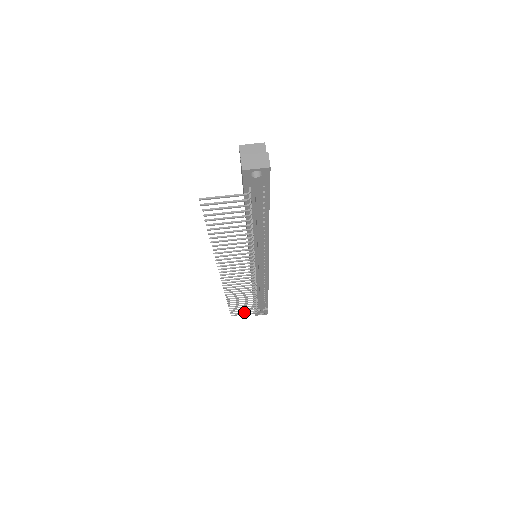
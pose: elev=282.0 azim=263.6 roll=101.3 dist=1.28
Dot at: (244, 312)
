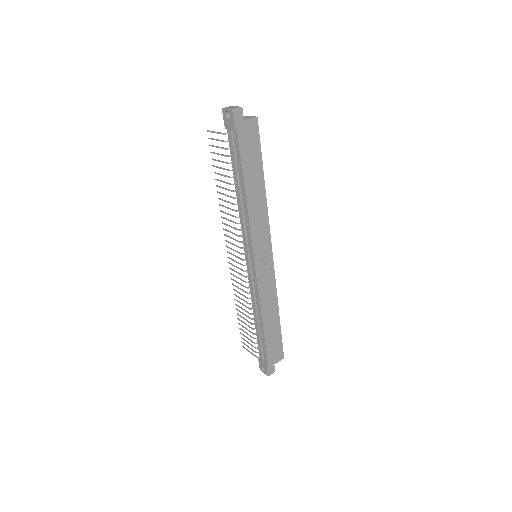
Dot at: (249, 347)
